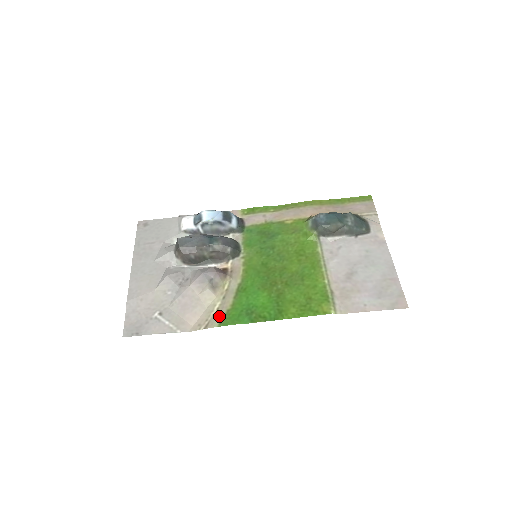
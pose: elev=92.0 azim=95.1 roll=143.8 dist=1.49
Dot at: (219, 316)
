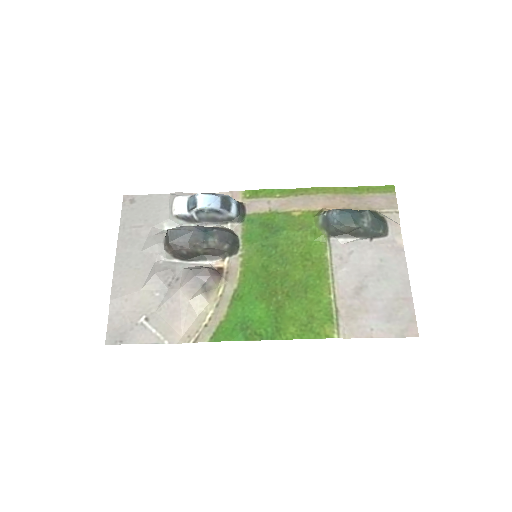
Dot at: (211, 328)
